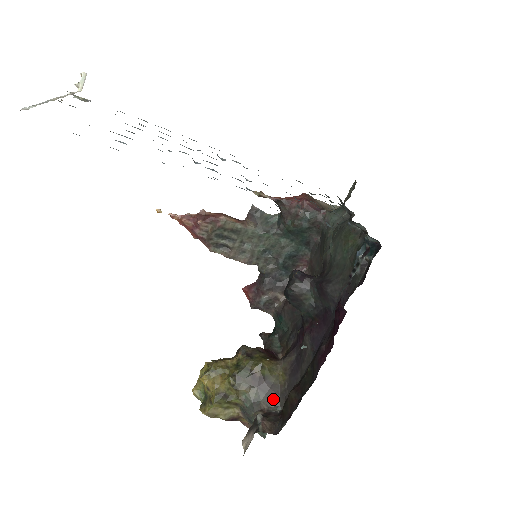
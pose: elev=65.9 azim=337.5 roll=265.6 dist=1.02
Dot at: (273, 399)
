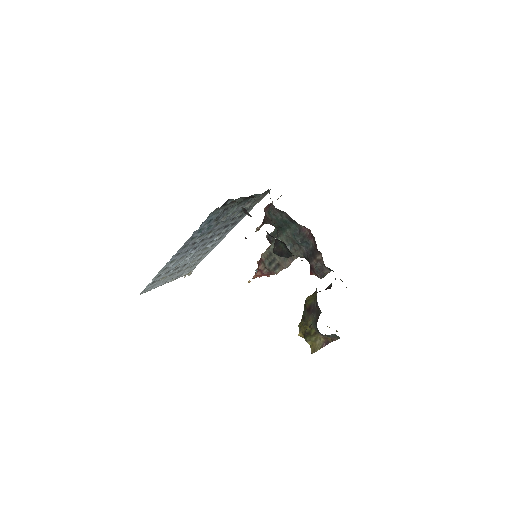
Dot at: (318, 311)
